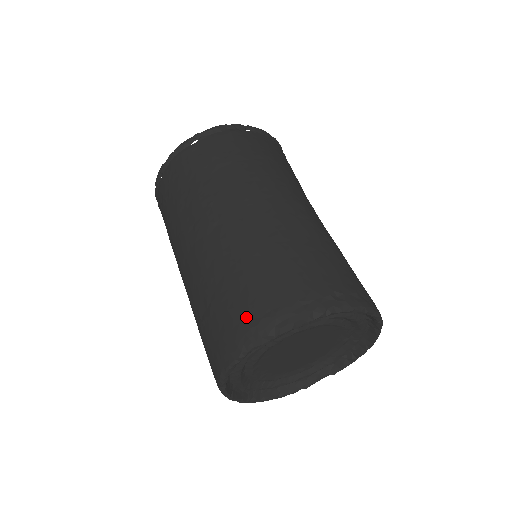
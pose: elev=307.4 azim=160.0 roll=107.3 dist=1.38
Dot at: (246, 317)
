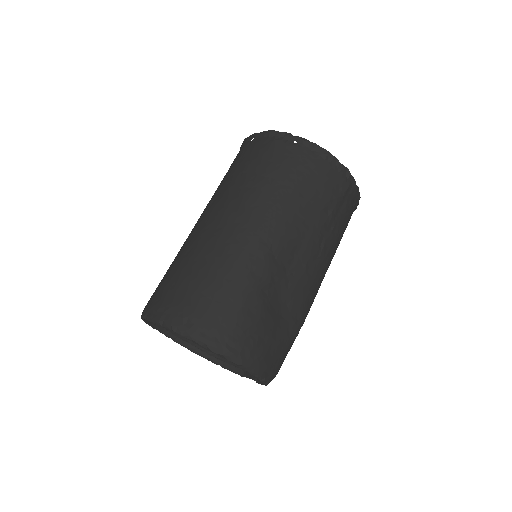
Dot at: (152, 296)
